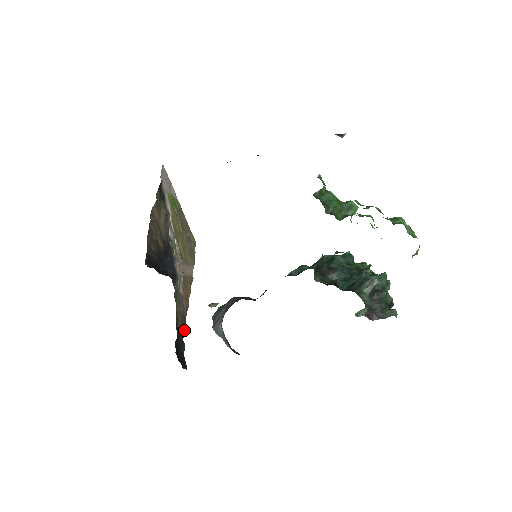
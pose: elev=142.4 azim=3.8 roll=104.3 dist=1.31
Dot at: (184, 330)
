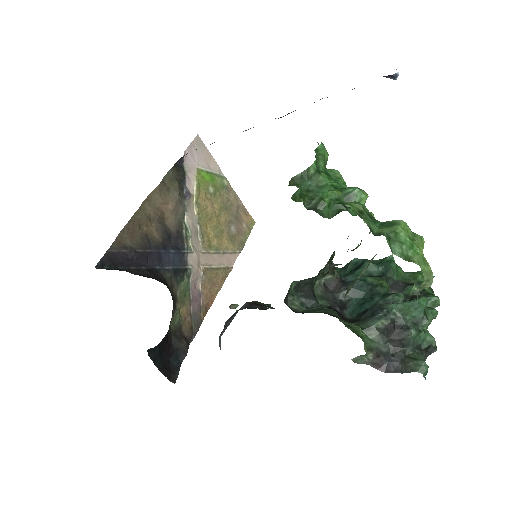
Dot at: (194, 333)
